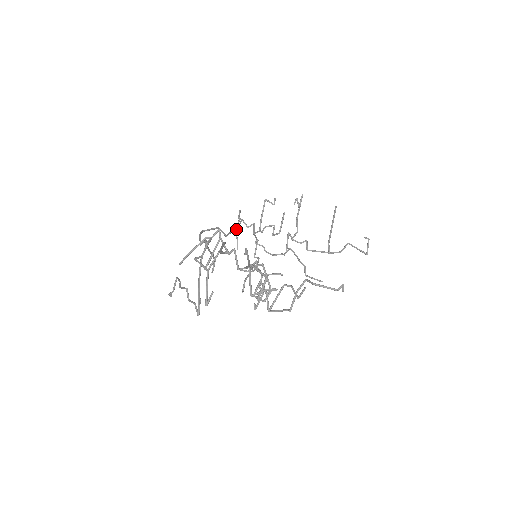
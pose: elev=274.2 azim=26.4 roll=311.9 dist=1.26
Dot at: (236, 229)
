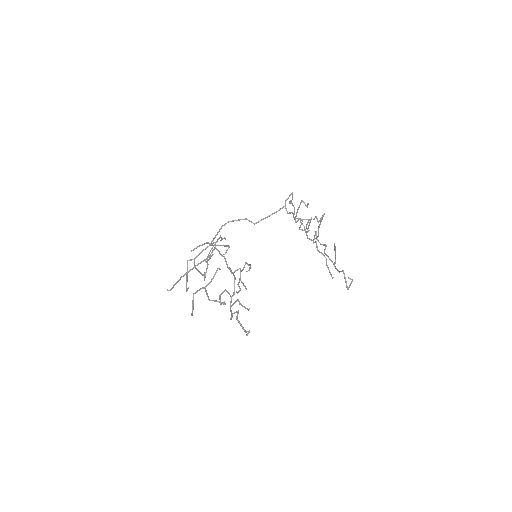
Dot at: occluded
